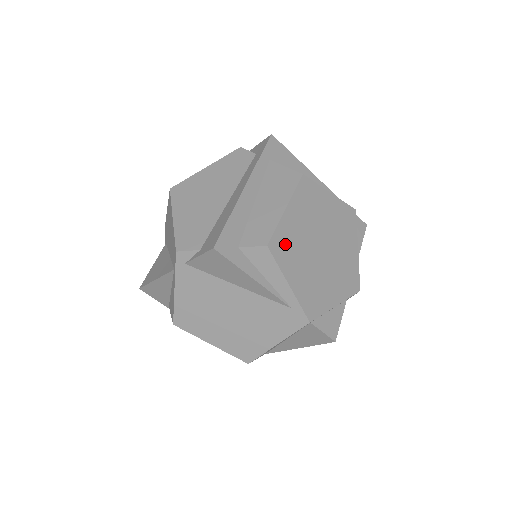
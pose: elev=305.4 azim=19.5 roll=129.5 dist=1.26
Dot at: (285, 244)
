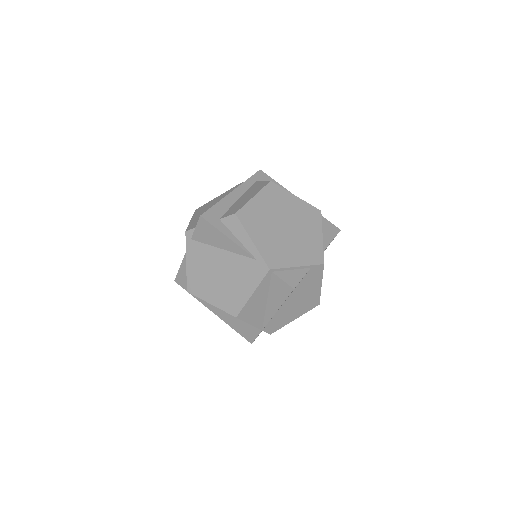
Dot at: (251, 216)
